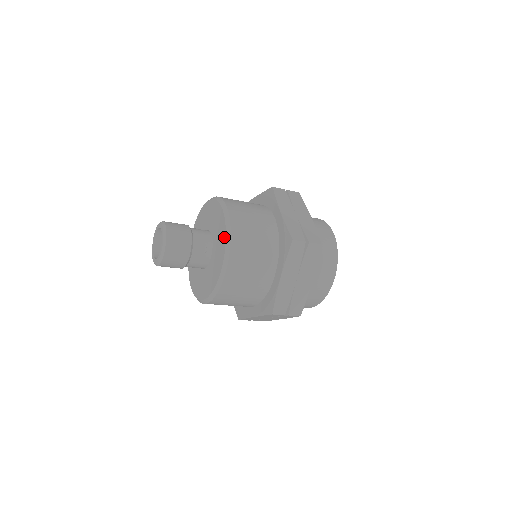
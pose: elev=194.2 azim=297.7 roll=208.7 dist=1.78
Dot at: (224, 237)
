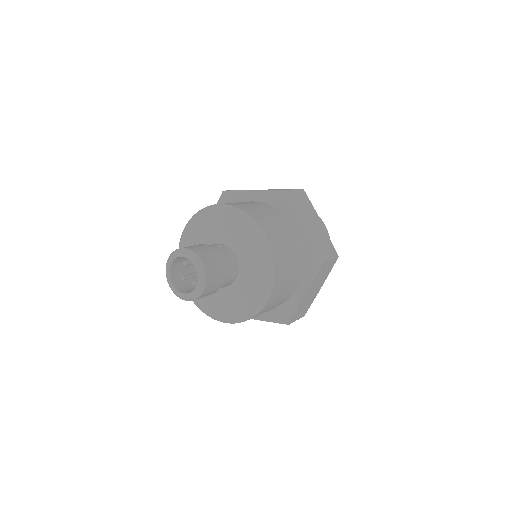
Dot at: (266, 268)
